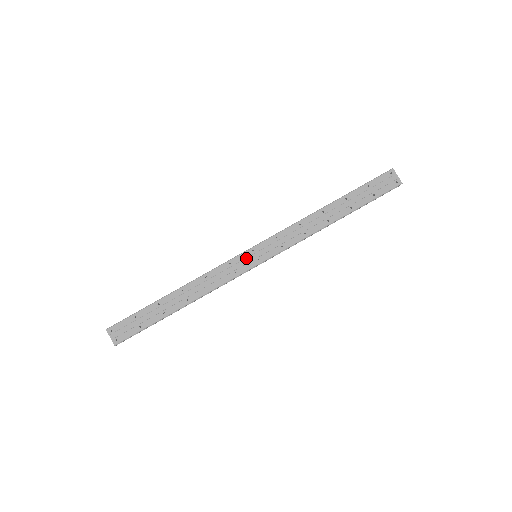
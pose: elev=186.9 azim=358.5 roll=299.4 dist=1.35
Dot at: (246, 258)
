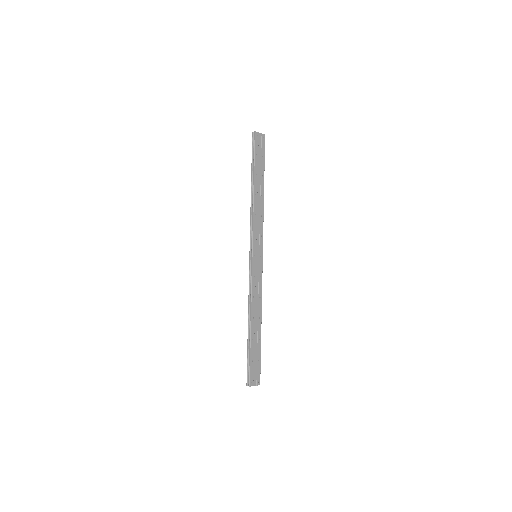
Dot at: (256, 263)
